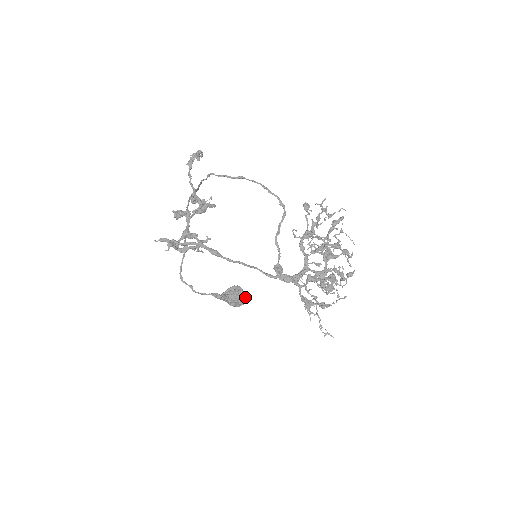
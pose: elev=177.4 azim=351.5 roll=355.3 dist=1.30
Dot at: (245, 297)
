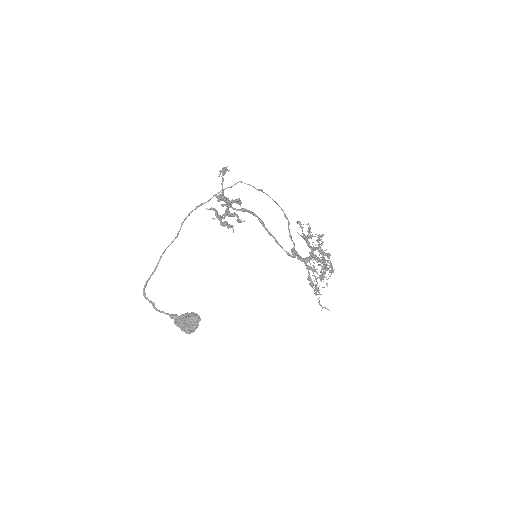
Dot at: (197, 324)
